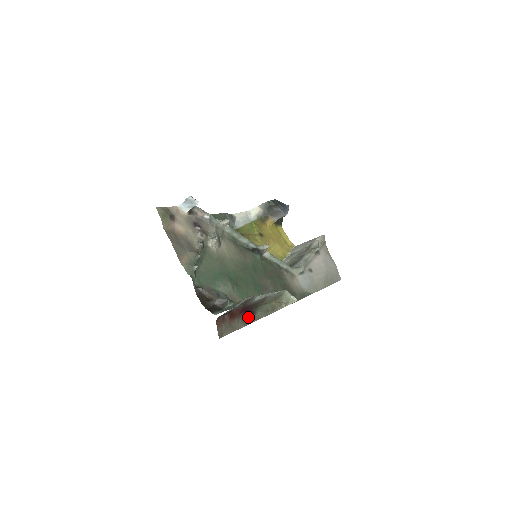
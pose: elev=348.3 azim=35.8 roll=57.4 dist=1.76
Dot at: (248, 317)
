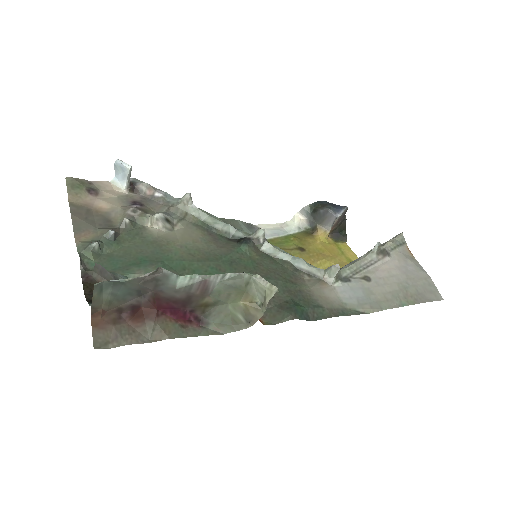
Dot at: (186, 326)
